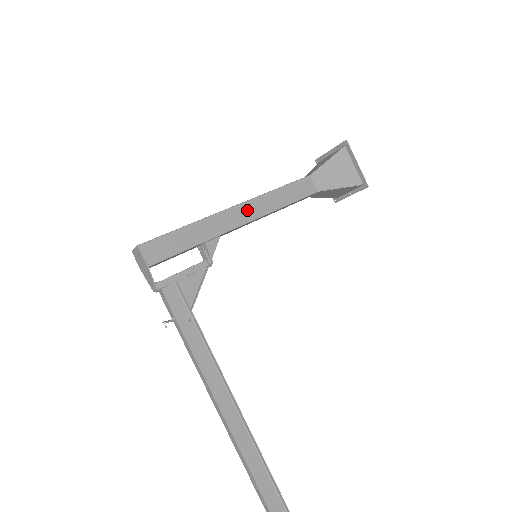
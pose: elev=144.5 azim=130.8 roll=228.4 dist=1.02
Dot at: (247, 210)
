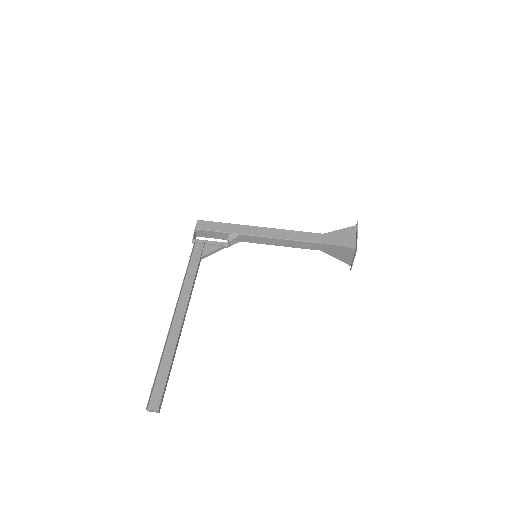
Dot at: (264, 231)
